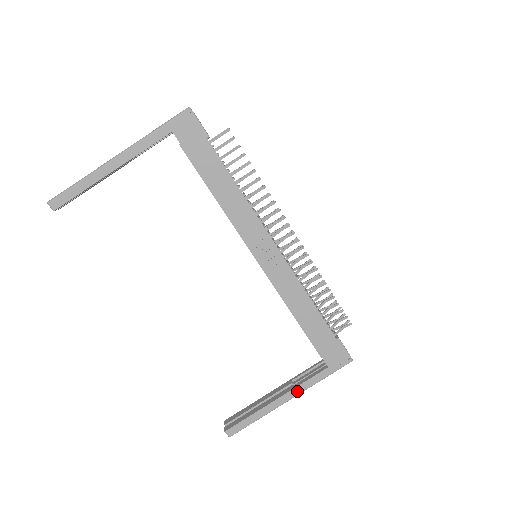
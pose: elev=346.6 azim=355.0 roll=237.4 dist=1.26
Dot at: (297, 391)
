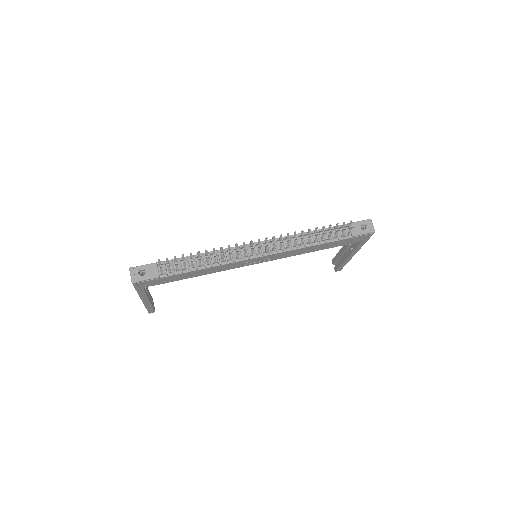
Dot at: (355, 252)
